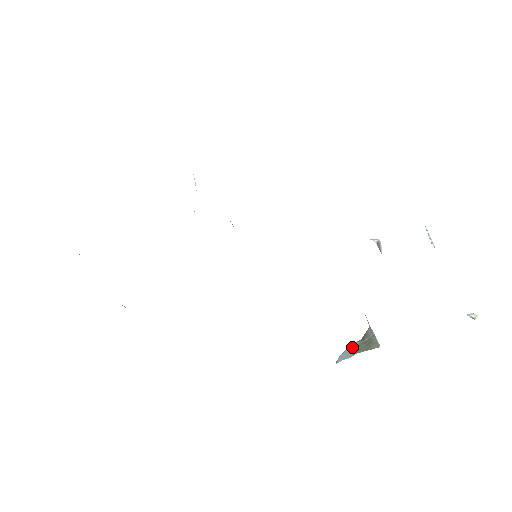
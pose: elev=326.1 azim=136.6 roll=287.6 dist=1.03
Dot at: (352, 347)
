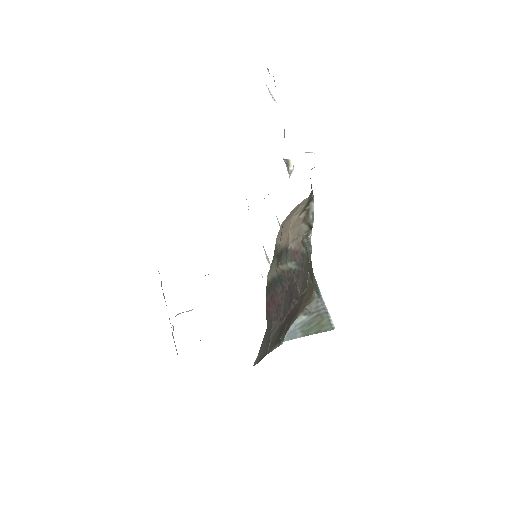
Dot at: (301, 324)
